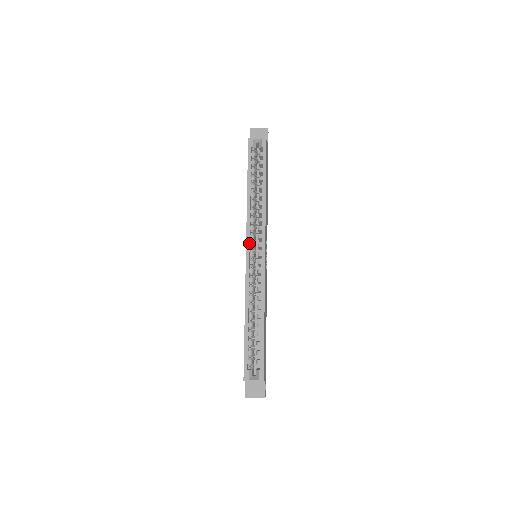
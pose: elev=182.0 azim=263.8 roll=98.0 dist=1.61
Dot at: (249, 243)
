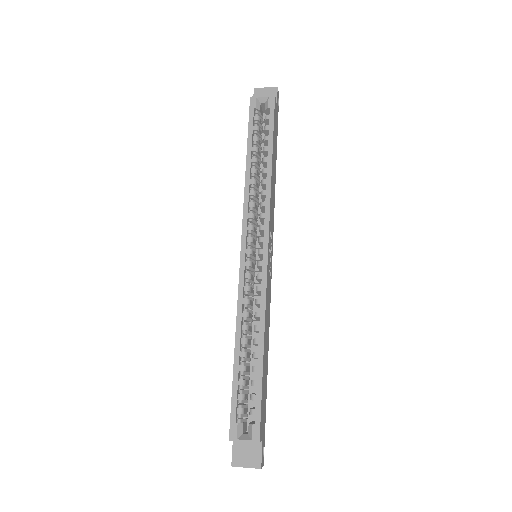
Dot at: (246, 236)
